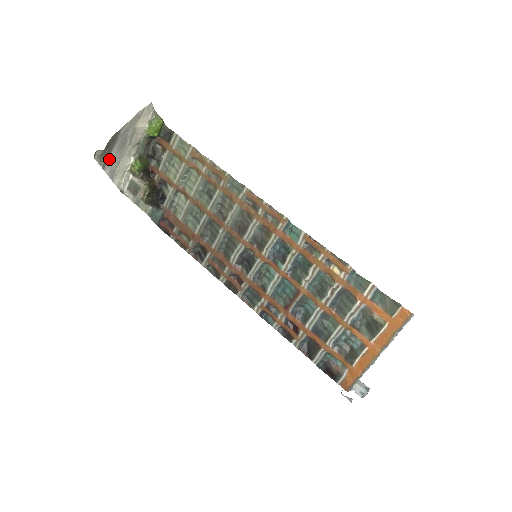
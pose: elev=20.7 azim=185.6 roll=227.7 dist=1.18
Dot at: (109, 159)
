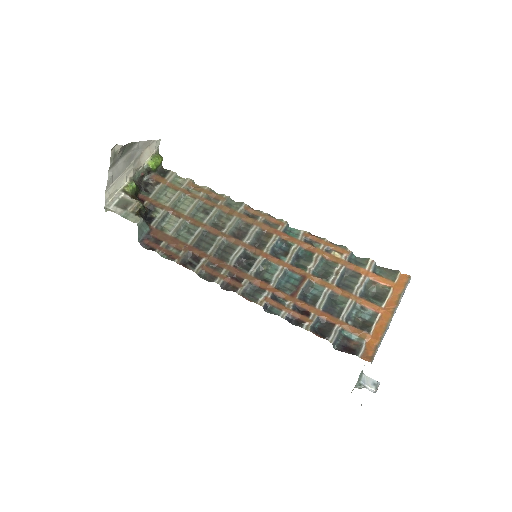
Dot at: (116, 164)
